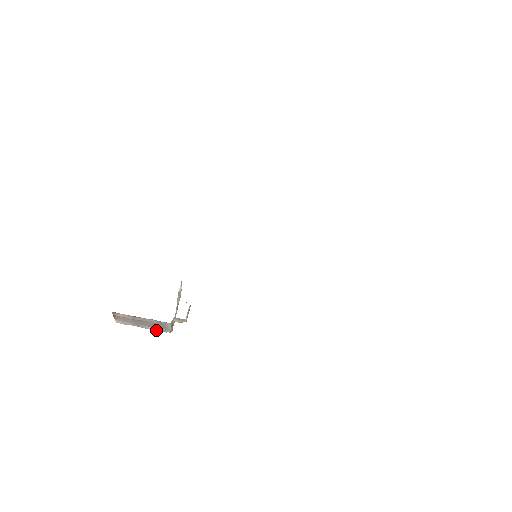
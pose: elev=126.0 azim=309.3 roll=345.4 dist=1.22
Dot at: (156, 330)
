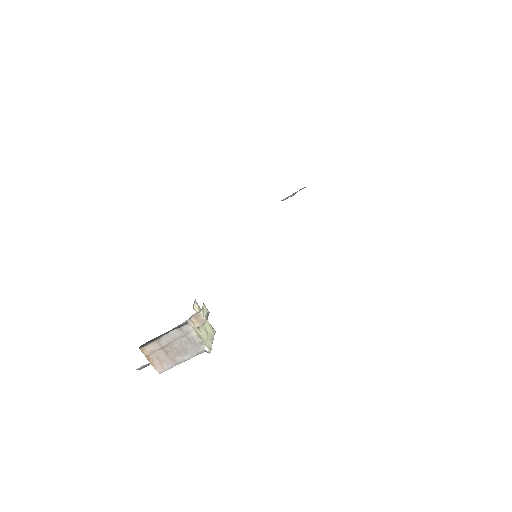
Dot at: (193, 356)
